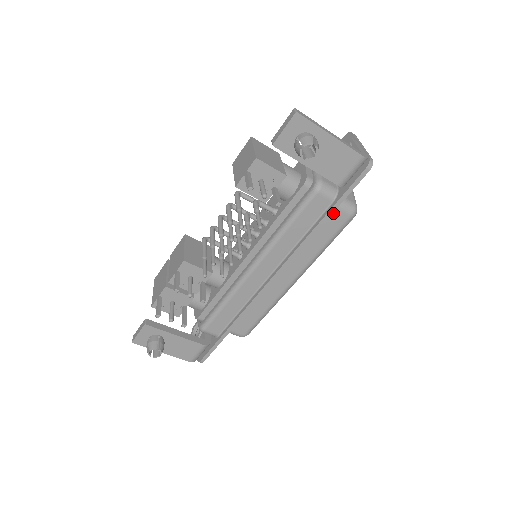
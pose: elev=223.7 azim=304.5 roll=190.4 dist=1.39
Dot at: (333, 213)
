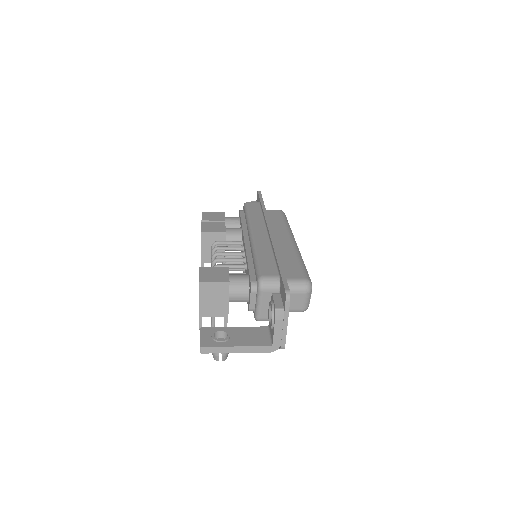
Dot at: occluded
